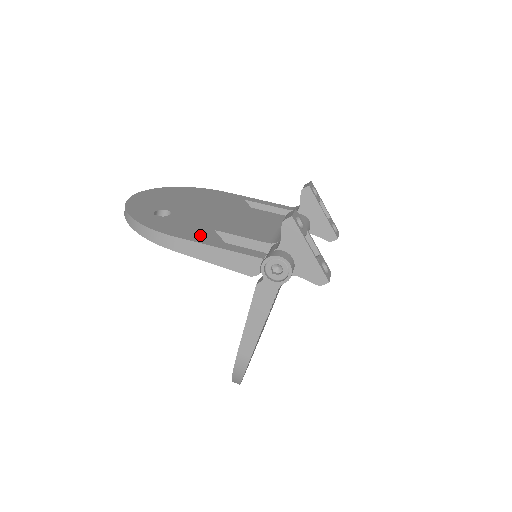
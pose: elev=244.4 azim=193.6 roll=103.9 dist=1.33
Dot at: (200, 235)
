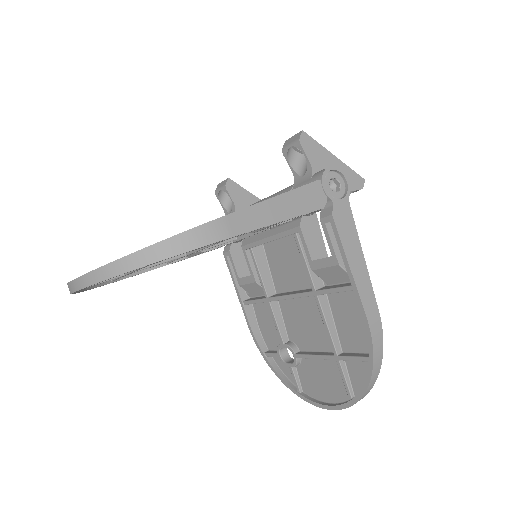
Dot at: occluded
